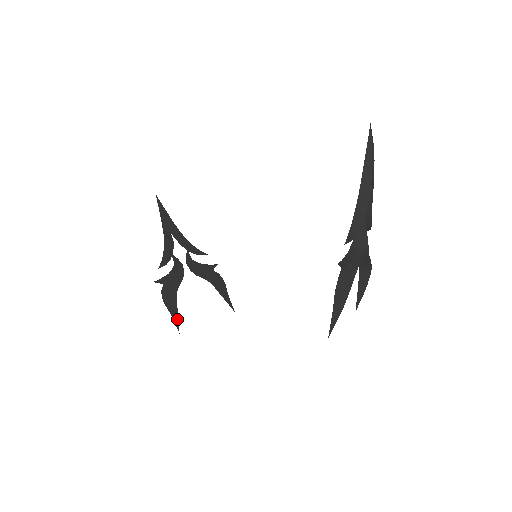
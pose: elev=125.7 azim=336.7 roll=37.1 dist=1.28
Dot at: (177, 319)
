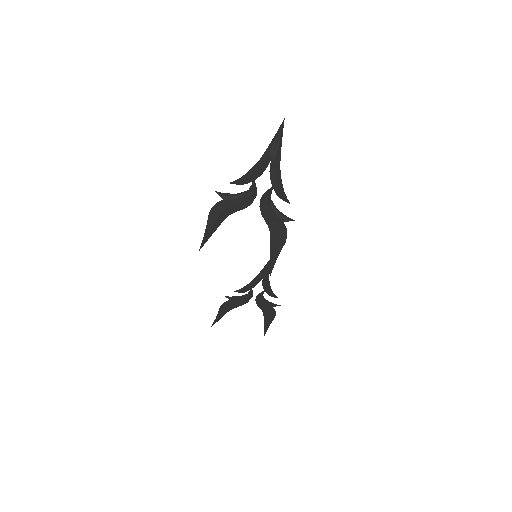
Dot at: (218, 319)
